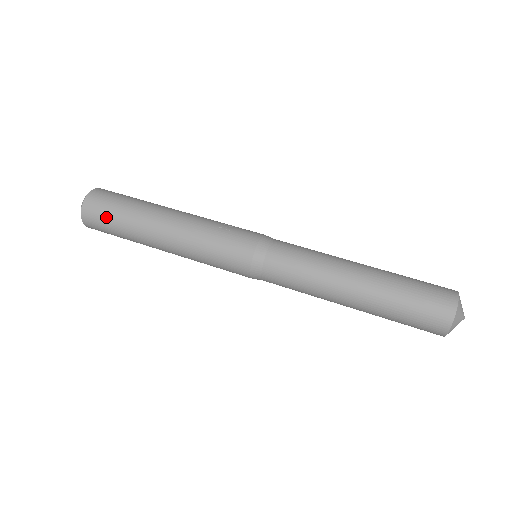
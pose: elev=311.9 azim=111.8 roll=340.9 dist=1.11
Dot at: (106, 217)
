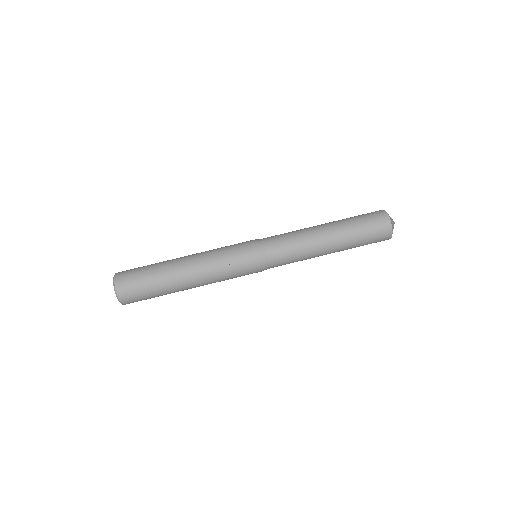
Dot at: occluded
